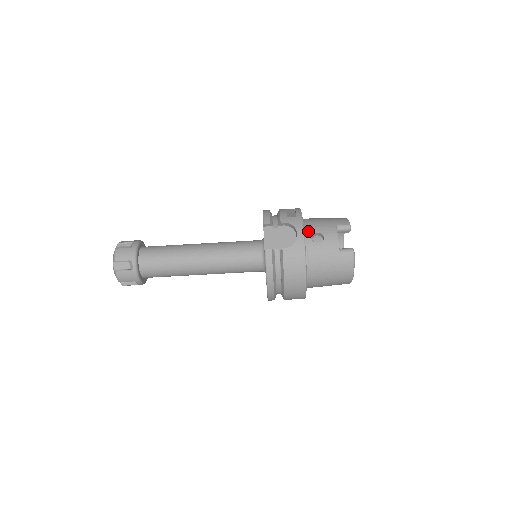
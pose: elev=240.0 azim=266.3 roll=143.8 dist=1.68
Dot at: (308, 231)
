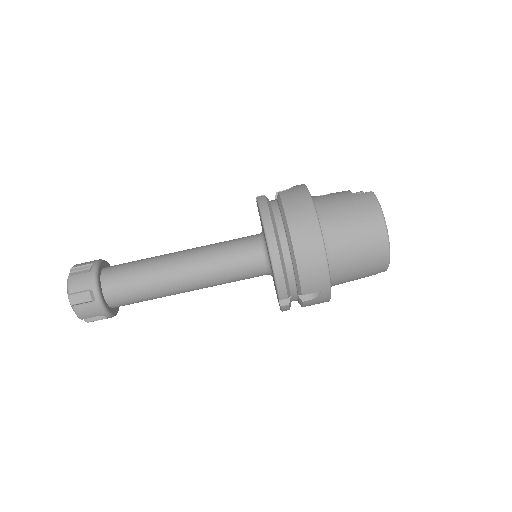
Dot at: occluded
